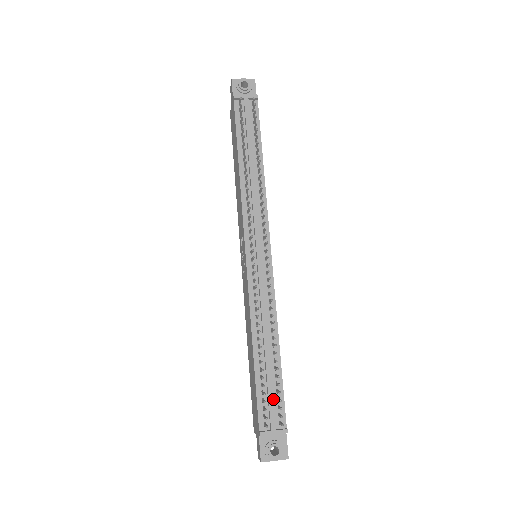
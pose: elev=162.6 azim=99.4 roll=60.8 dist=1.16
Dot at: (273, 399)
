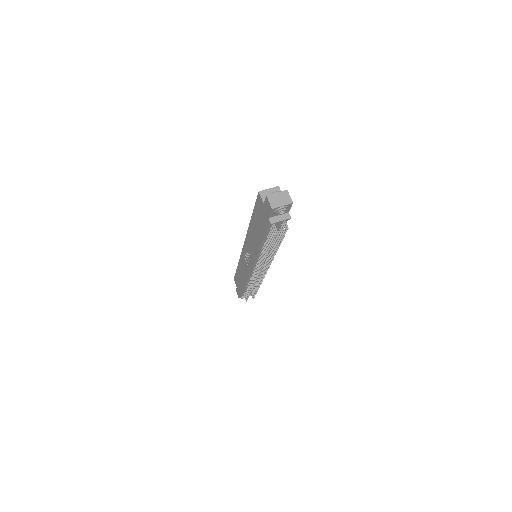
Dot at: occluded
